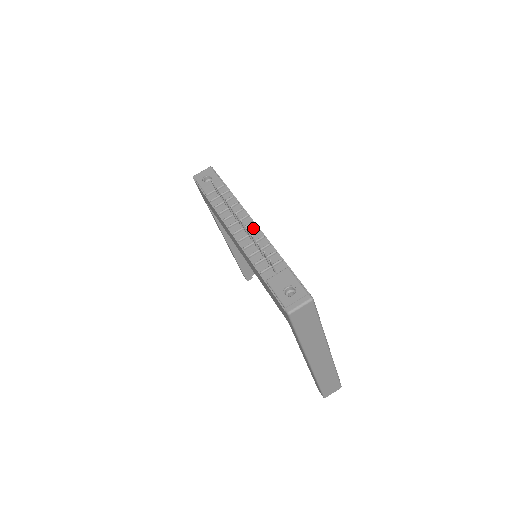
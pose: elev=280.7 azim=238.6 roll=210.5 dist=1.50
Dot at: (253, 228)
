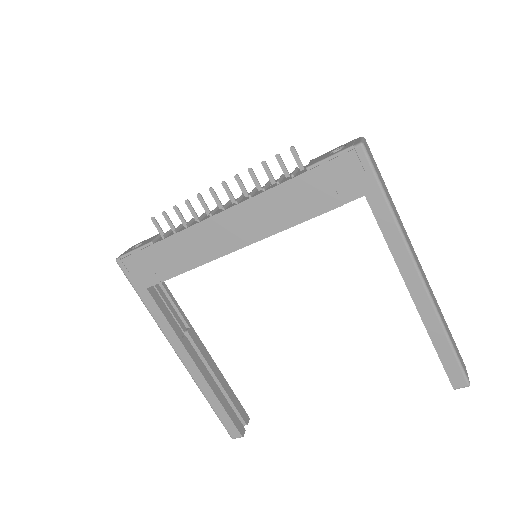
Dot at: occluded
